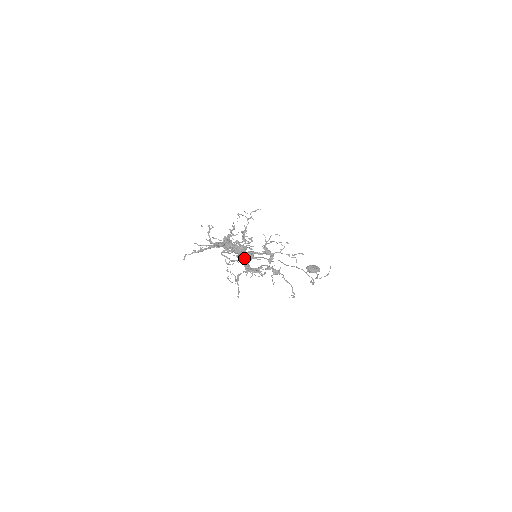
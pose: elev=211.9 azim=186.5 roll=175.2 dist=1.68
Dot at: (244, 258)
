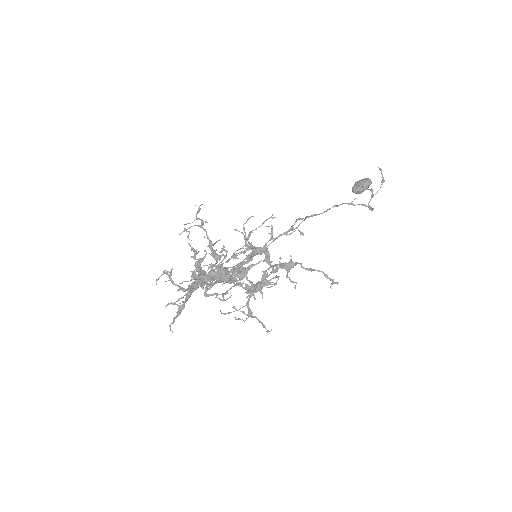
Dot at: occluded
